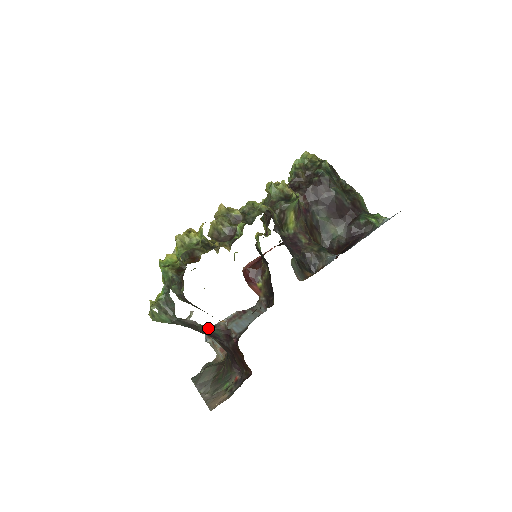
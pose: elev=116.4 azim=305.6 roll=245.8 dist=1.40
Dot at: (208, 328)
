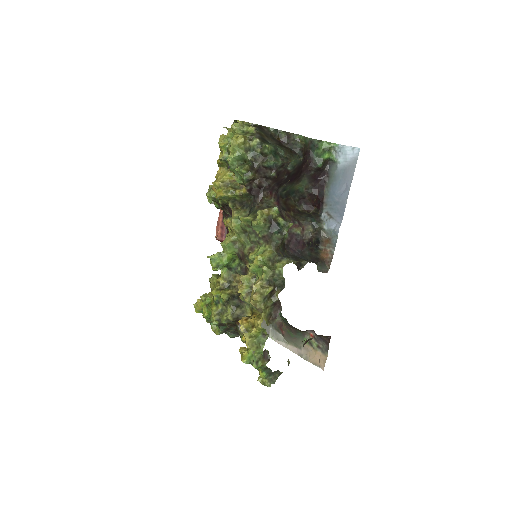
Dot at: occluded
